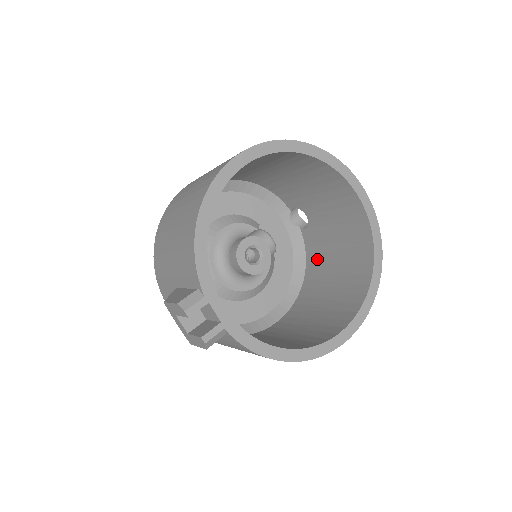
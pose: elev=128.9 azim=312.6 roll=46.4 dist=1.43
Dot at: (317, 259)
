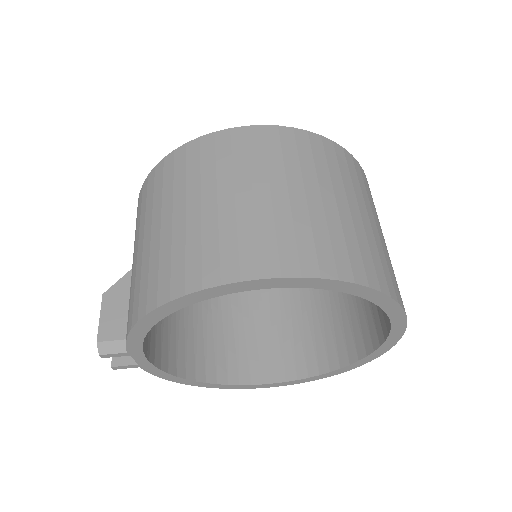
Dot at: occluded
